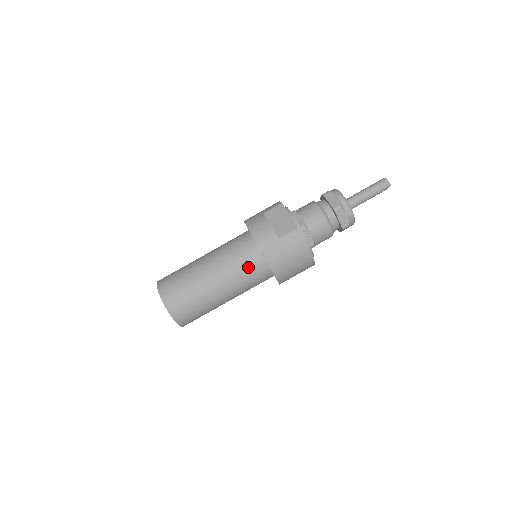
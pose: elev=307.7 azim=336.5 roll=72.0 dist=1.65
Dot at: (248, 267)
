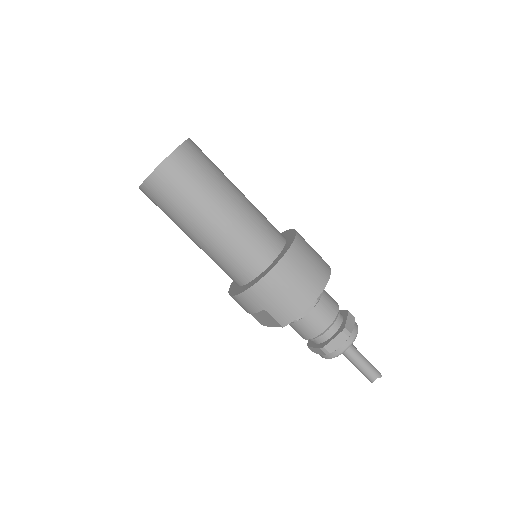
Dot at: (270, 226)
